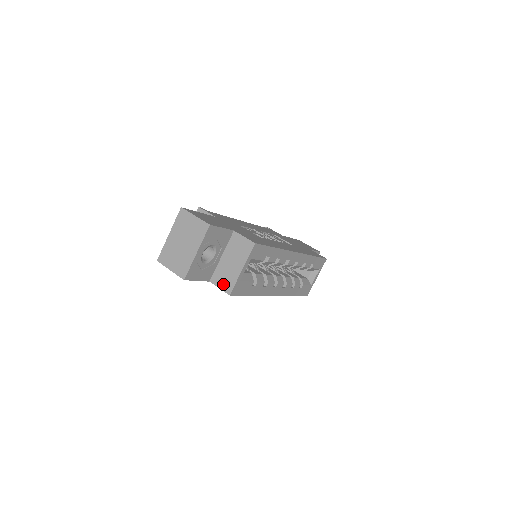
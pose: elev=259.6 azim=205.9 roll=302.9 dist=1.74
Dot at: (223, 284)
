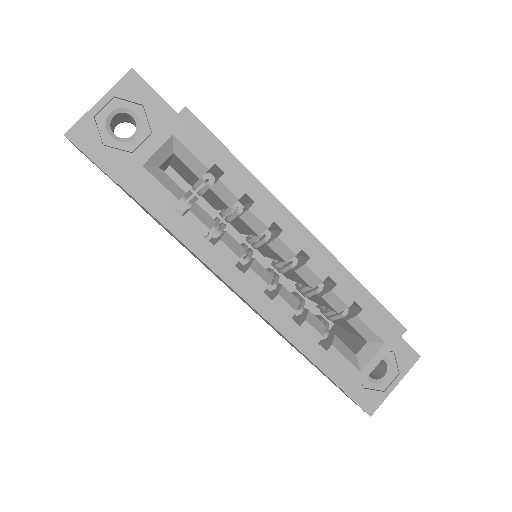
Dot at: occluded
